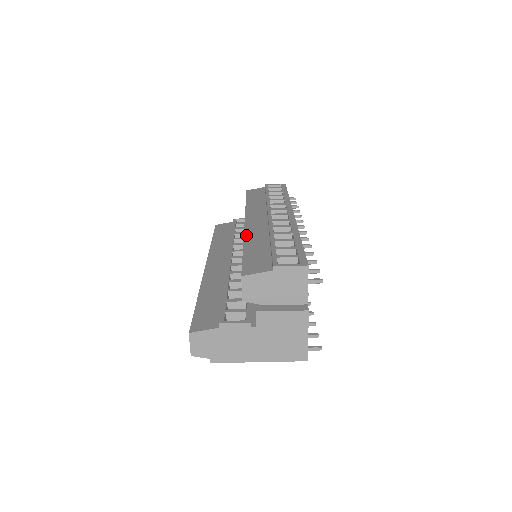
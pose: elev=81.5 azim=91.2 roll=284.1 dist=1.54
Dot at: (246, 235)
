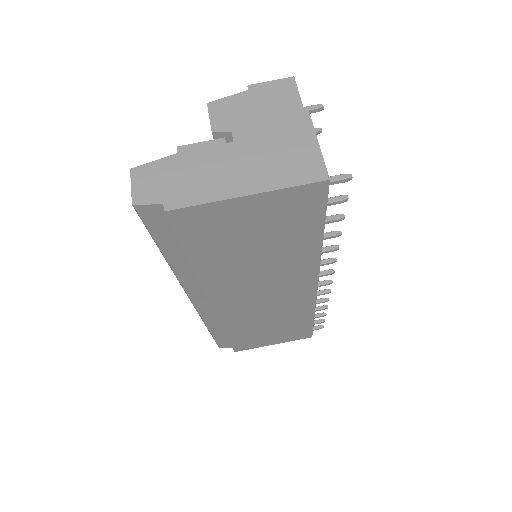
Dot at: occluded
